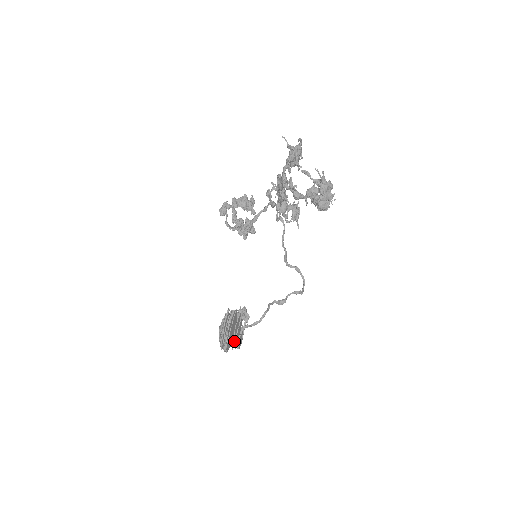
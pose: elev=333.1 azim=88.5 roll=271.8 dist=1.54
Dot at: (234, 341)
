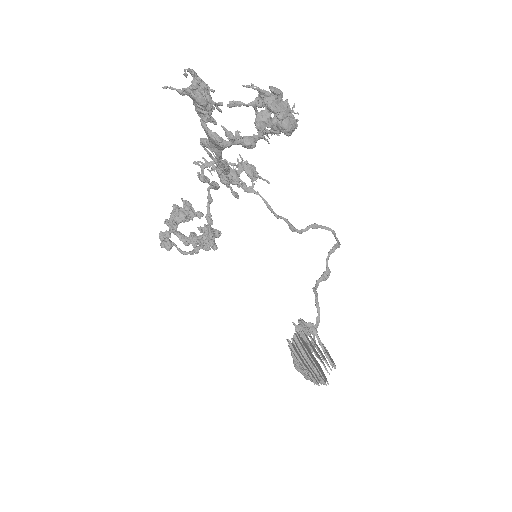
Dot at: (323, 364)
